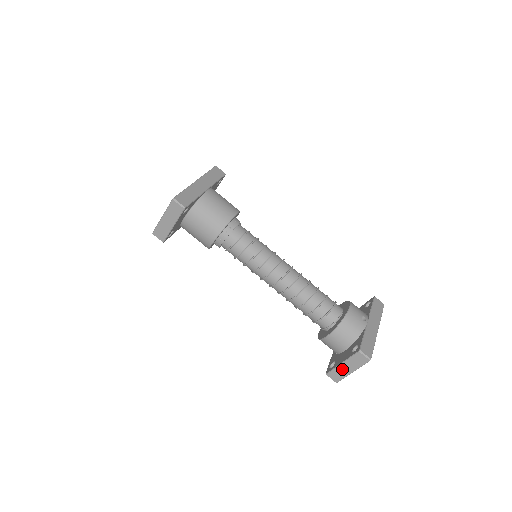
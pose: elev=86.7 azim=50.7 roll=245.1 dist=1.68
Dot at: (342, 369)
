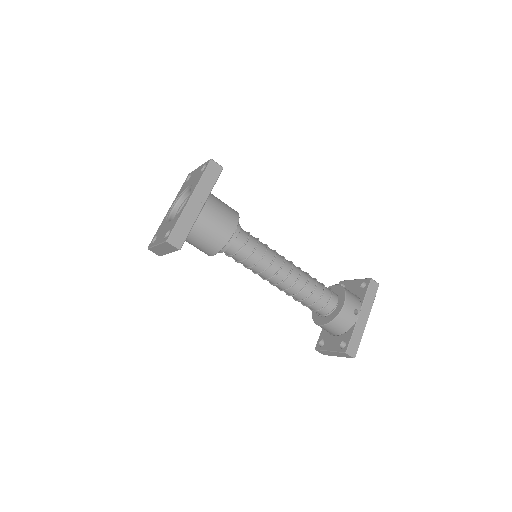
Dot at: (329, 353)
